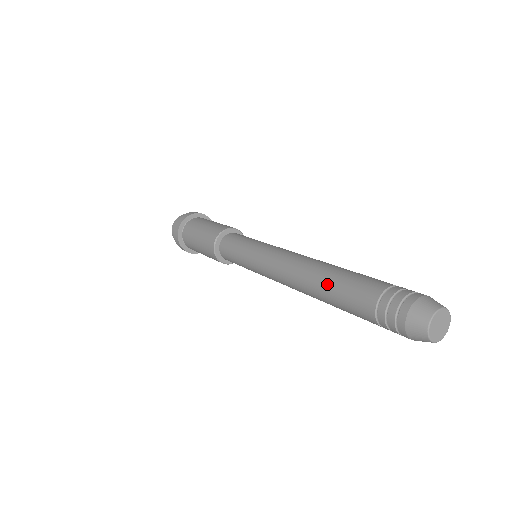
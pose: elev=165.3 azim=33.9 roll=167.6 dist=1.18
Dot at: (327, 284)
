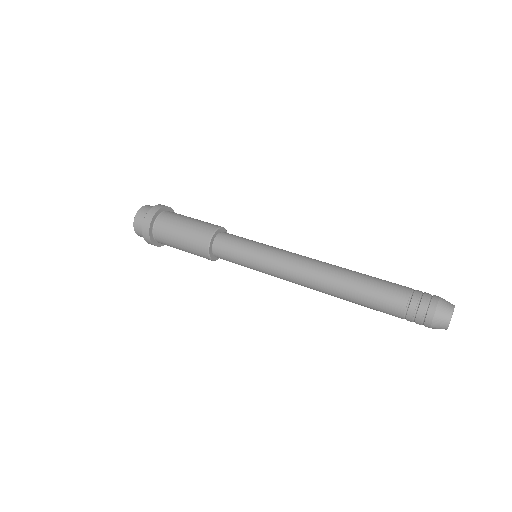
Dot at: (355, 293)
